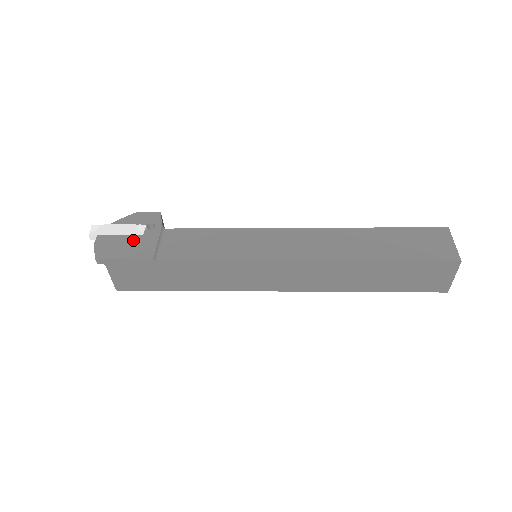
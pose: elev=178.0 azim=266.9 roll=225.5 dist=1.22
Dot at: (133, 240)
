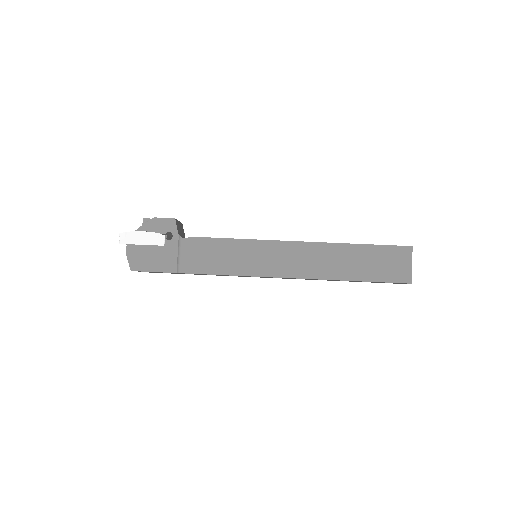
Dot at: (157, 252)
